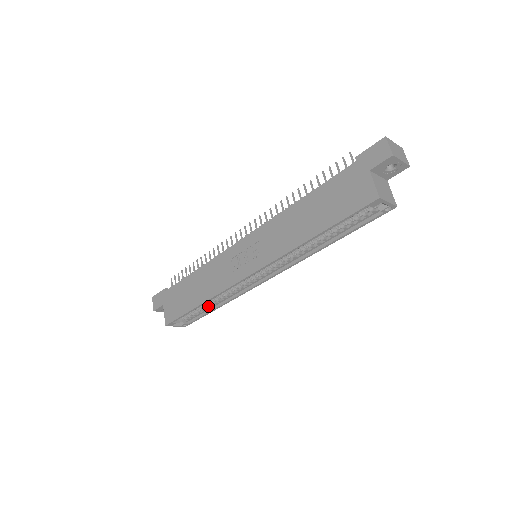
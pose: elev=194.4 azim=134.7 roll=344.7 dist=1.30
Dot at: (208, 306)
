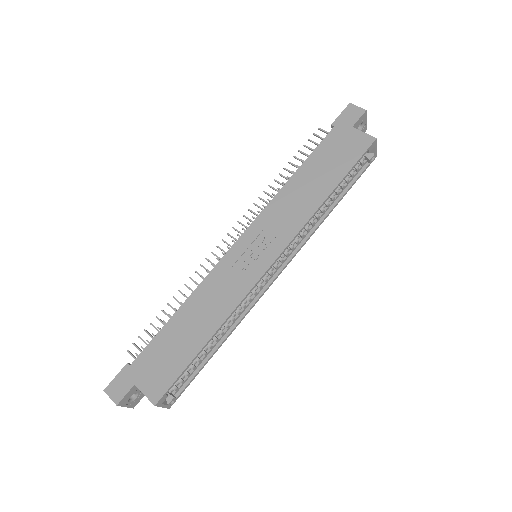
Dot at: (205, 351)
